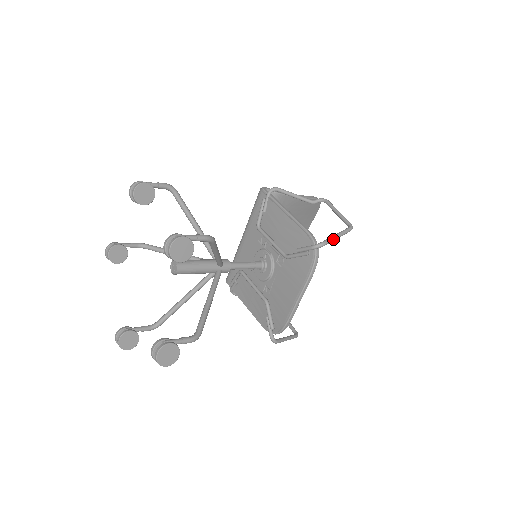
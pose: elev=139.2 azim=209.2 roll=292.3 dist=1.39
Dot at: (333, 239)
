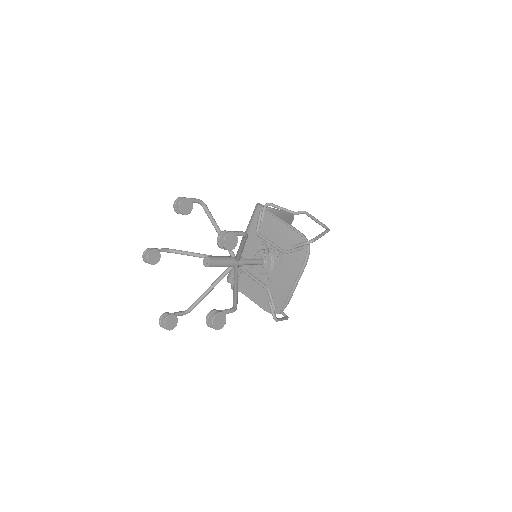
Dot at: (319, 237)
